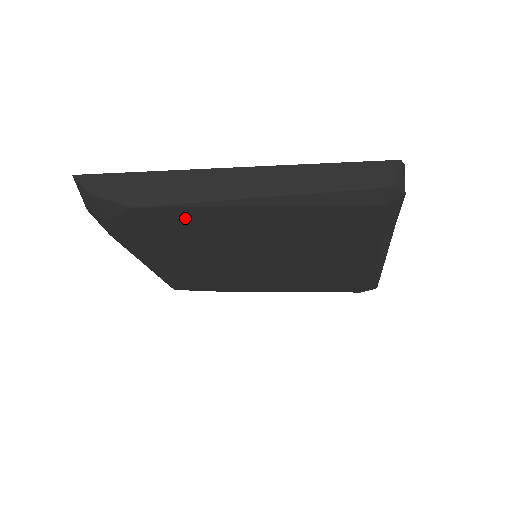
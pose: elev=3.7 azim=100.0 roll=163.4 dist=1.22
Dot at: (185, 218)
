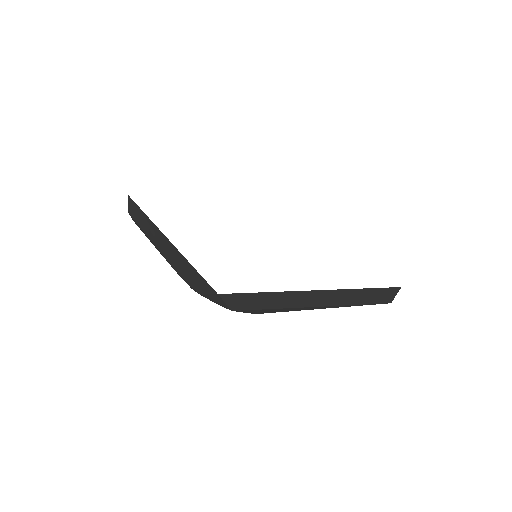
Dot at: occluded
